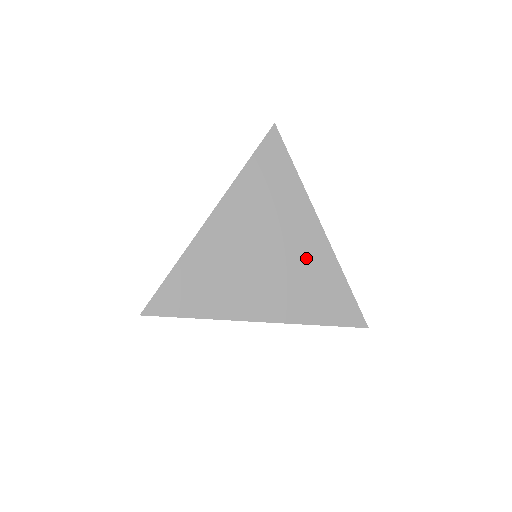
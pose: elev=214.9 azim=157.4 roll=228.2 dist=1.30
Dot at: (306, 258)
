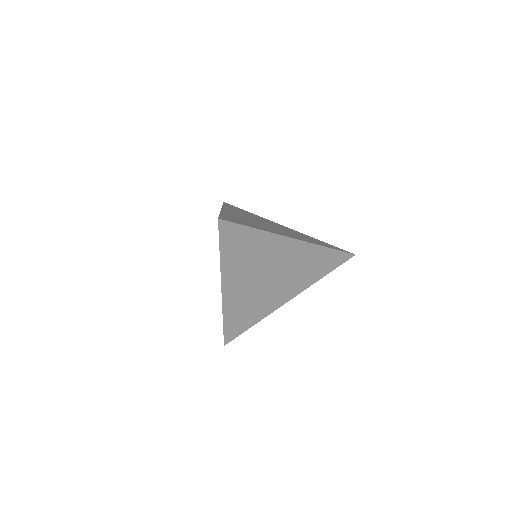
Dot at: occluded
